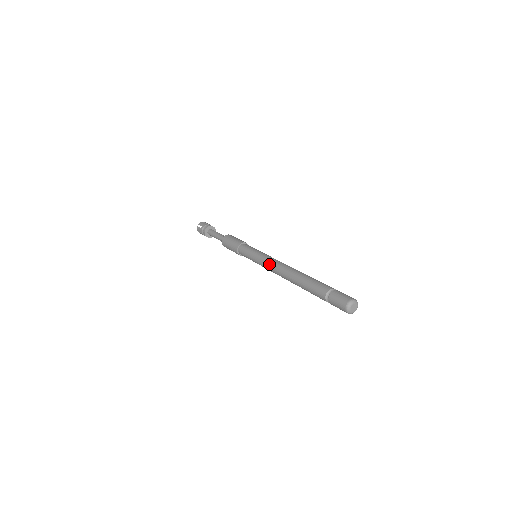
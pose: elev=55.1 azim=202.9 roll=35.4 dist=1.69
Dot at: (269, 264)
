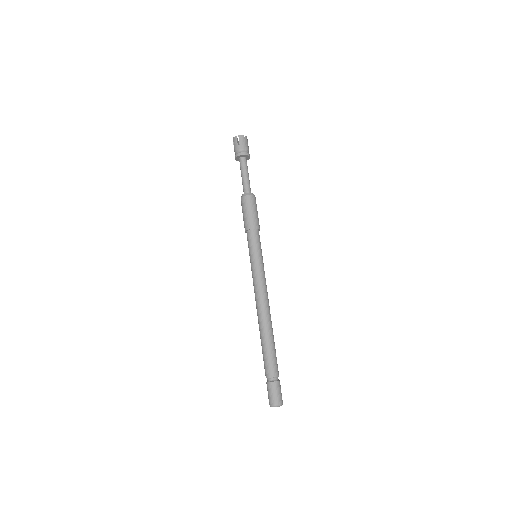
Dot at: (257, 289)
